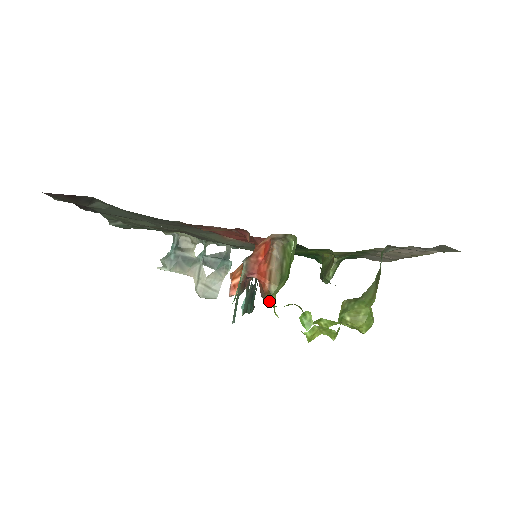
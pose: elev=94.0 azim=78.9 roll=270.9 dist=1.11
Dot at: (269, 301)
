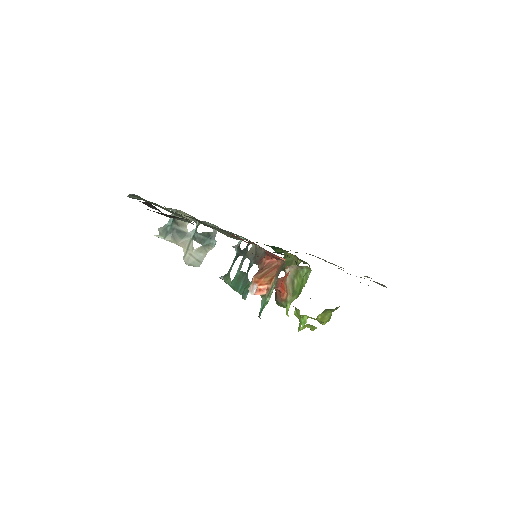
Dot at: (284, 305)
